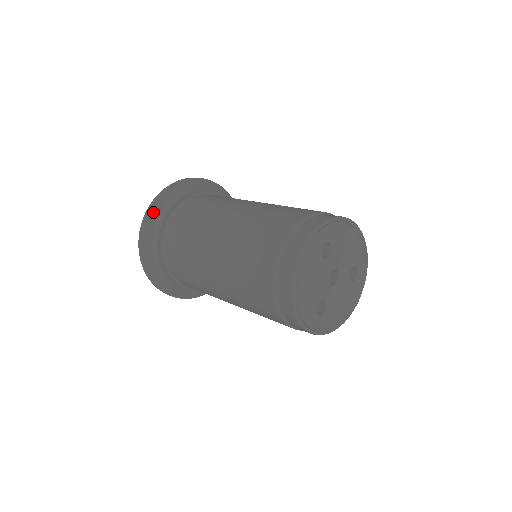
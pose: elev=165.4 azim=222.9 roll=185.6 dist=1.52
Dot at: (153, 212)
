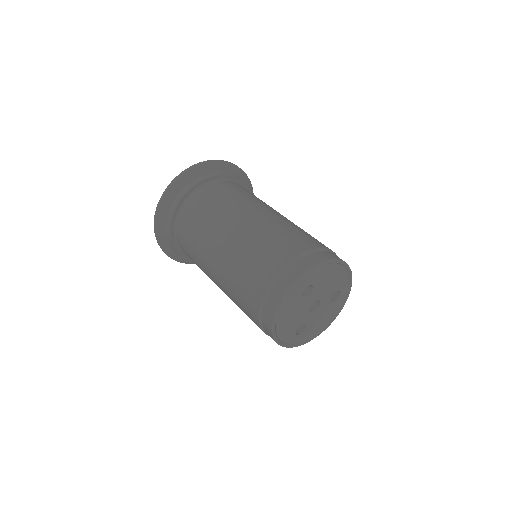
Dot at: (165, 203)
